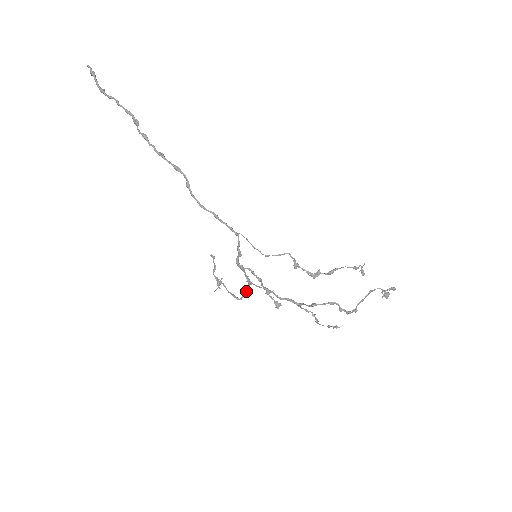
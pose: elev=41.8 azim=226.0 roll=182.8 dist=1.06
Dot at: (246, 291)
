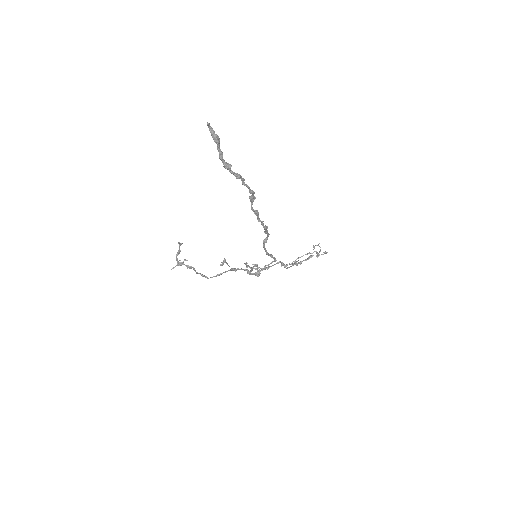
Dot at: occluded
